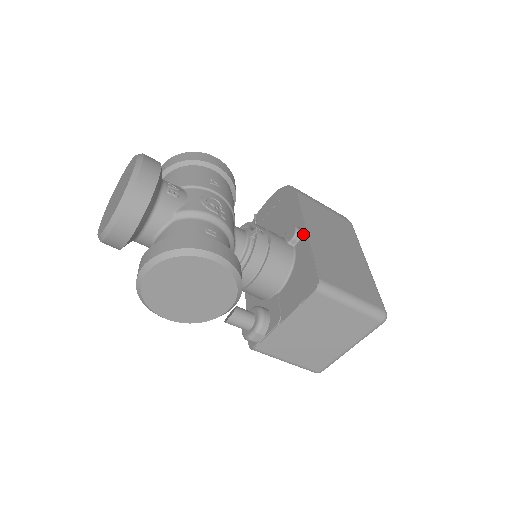
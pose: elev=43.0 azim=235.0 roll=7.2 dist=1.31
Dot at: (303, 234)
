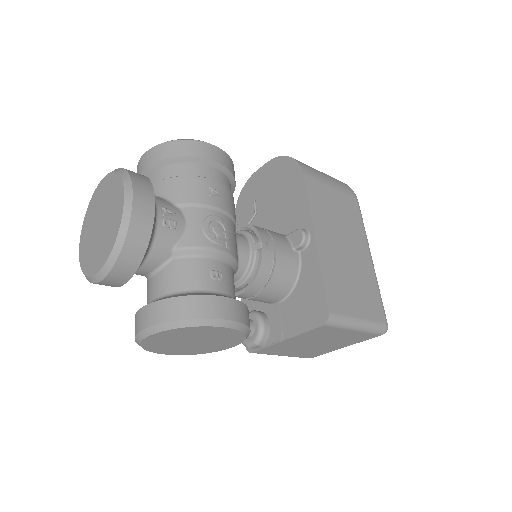
Dot at: (311, 242)
